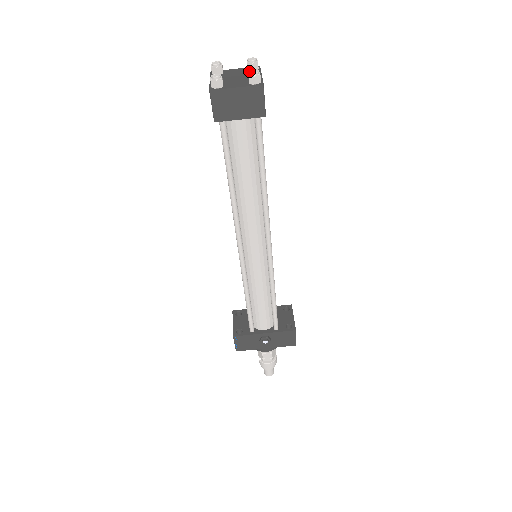
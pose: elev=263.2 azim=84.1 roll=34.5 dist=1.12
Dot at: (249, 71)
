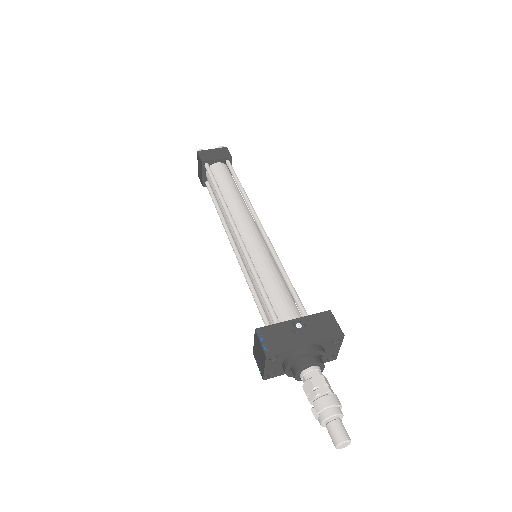
Dot at: occluded
